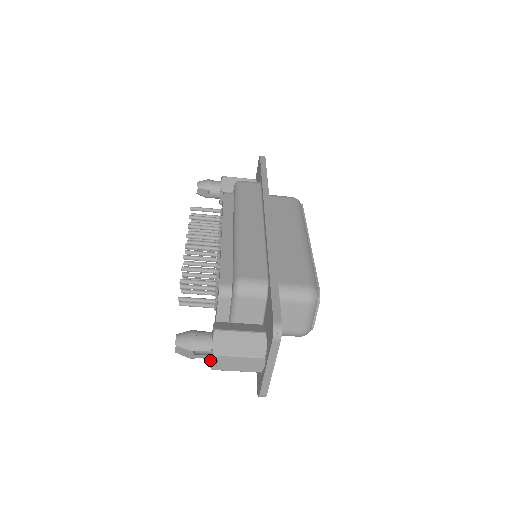
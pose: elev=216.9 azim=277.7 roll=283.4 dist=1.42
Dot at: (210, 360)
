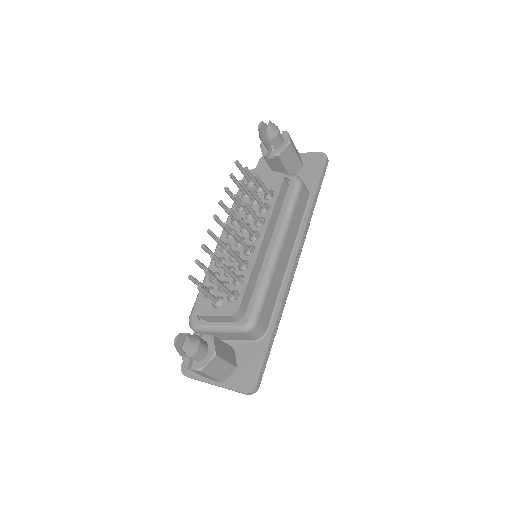
Dot at: (190, 362)
